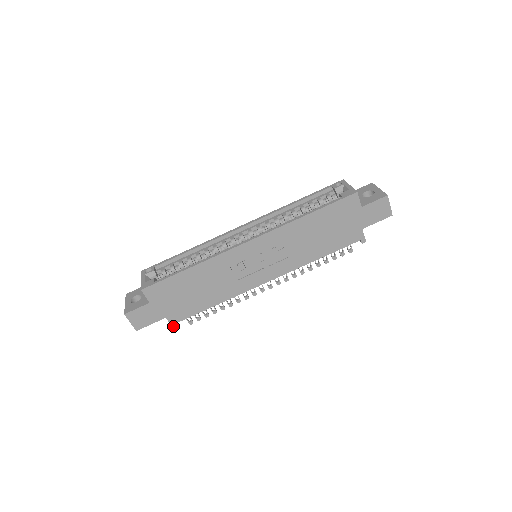
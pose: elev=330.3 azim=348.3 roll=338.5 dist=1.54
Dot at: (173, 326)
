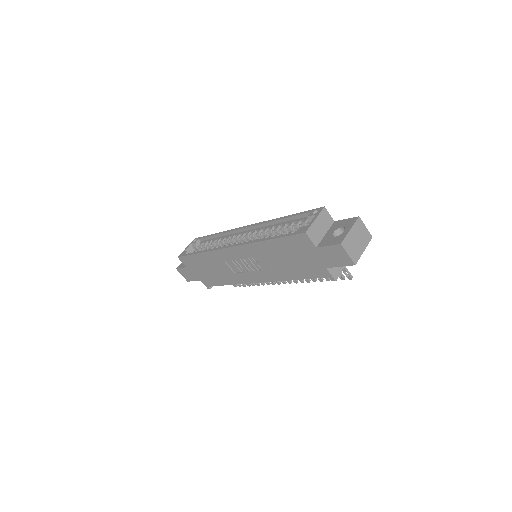
Dot at: (207, 287)
